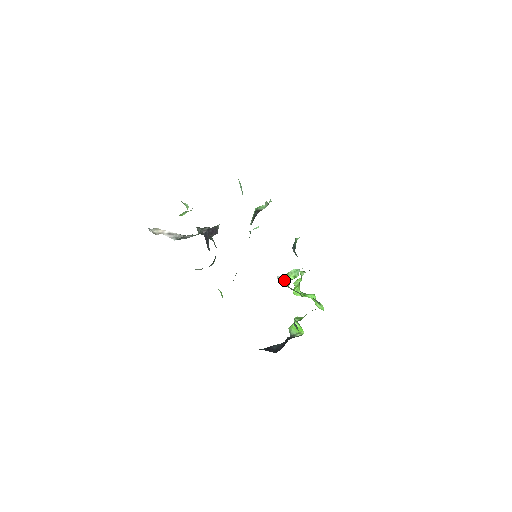
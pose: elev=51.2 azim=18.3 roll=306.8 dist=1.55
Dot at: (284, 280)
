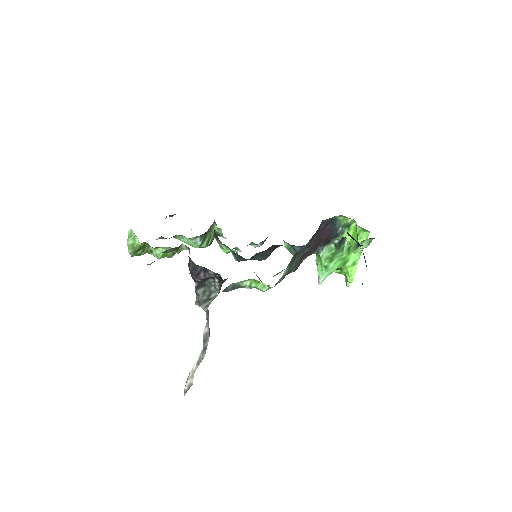
Dot at: (320, 271)
